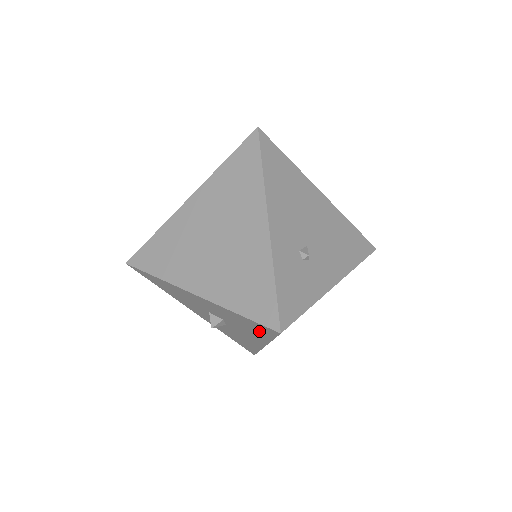
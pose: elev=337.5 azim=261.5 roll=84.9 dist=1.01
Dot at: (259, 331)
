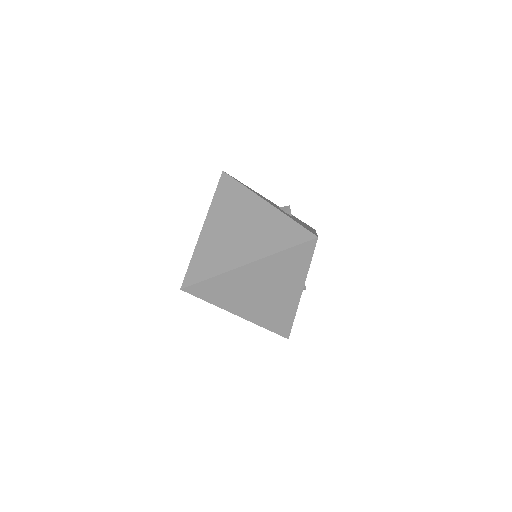
Dot at: occluded
